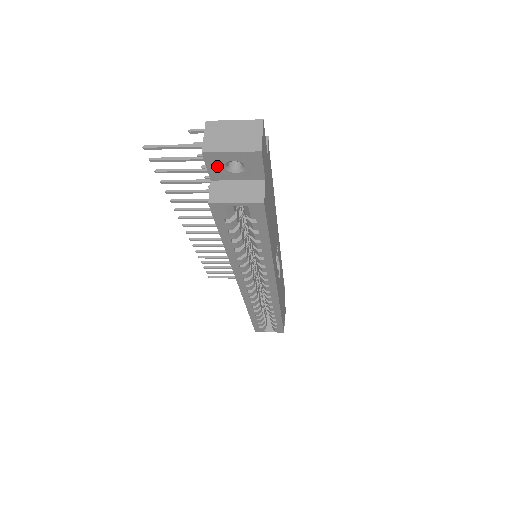
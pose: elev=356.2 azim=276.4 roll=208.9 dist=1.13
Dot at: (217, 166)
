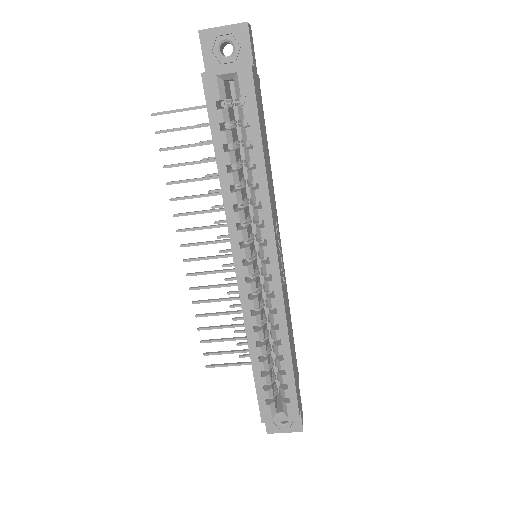
Dot at: (211, 50)
